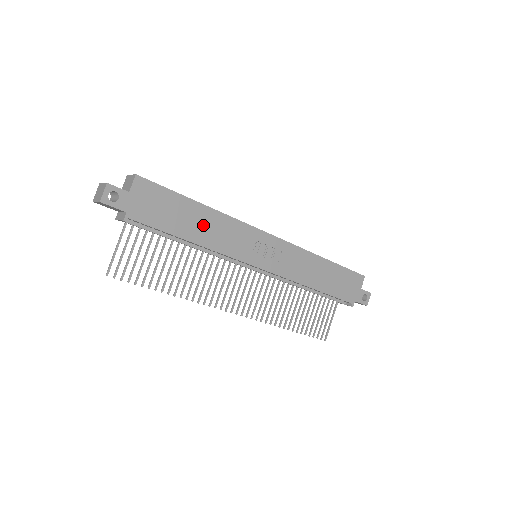
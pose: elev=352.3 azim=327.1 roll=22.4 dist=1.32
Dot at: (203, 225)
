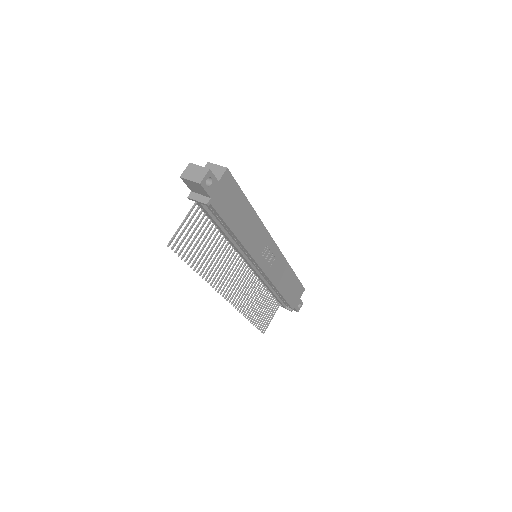
Dot at: (246, 223)
